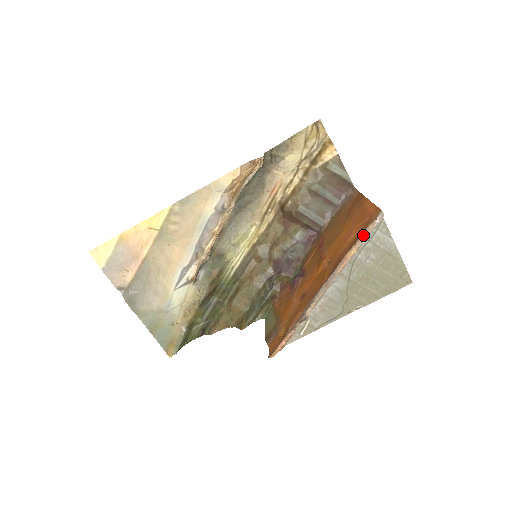
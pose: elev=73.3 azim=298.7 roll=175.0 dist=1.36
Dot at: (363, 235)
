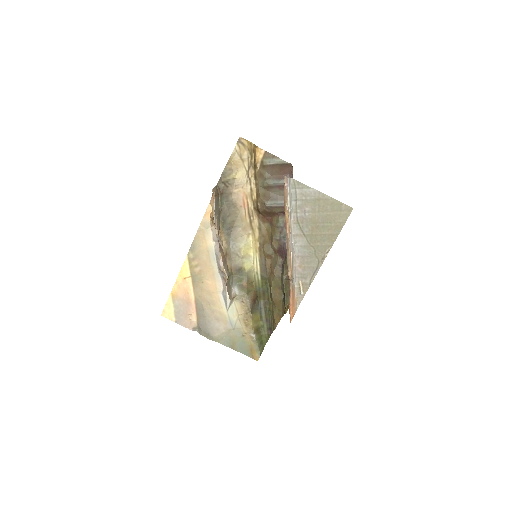
Dot at: (285, 200)
